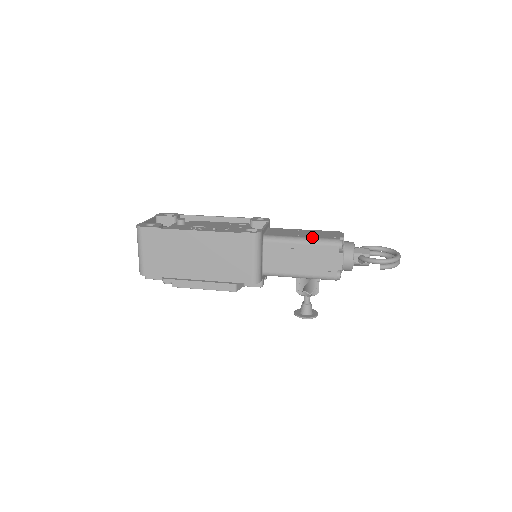
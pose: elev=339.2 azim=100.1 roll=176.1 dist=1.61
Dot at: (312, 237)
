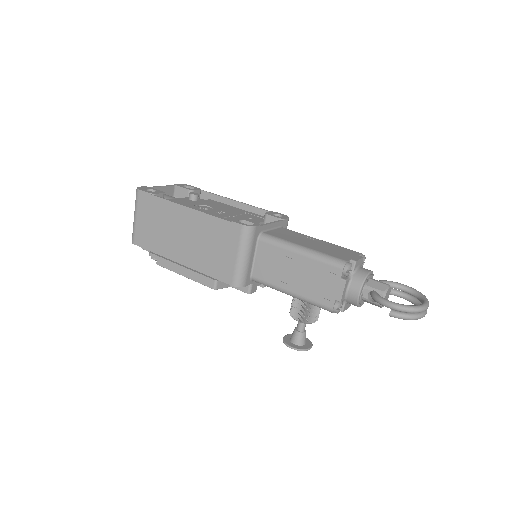
Dot at: (315, 249)
